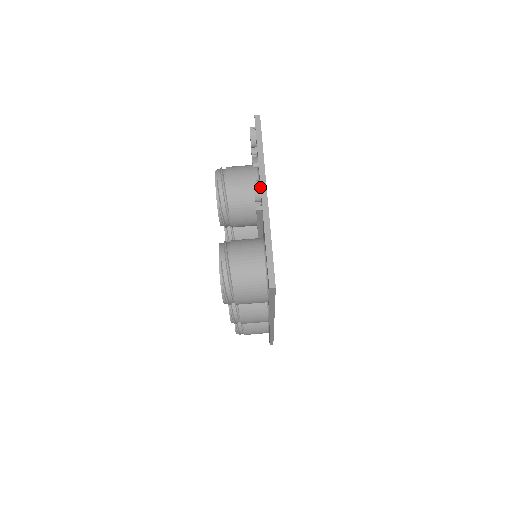
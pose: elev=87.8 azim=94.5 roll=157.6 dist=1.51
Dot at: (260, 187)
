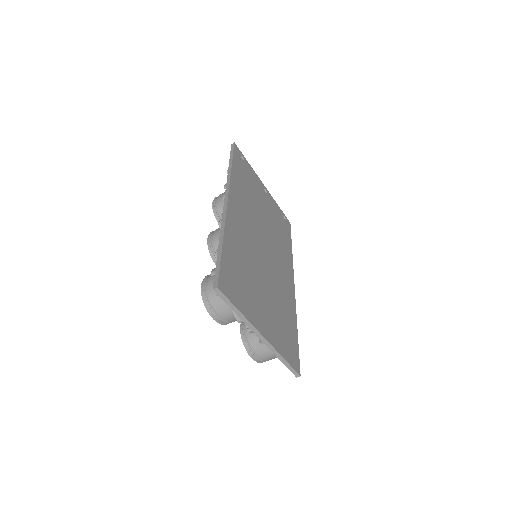
Dot at: (254, 331)
